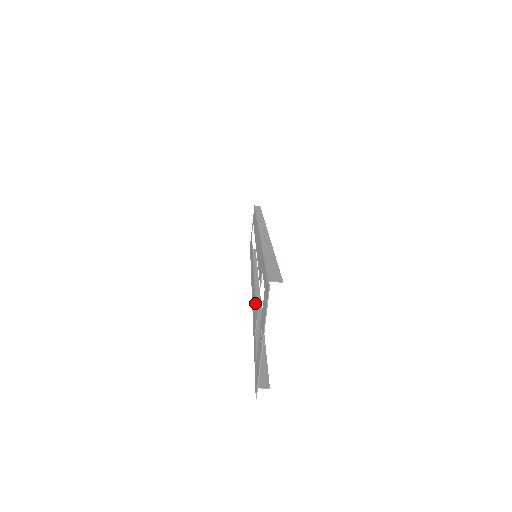
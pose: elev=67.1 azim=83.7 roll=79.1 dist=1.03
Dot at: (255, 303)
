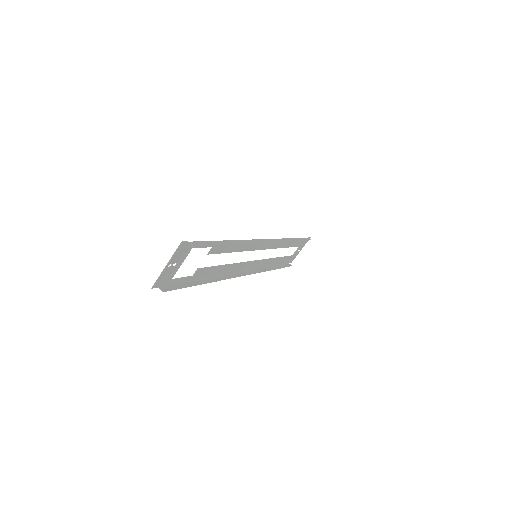
Dot at: (212, 267)
